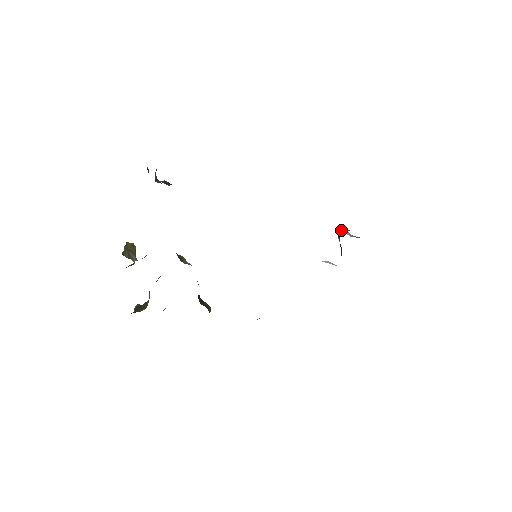
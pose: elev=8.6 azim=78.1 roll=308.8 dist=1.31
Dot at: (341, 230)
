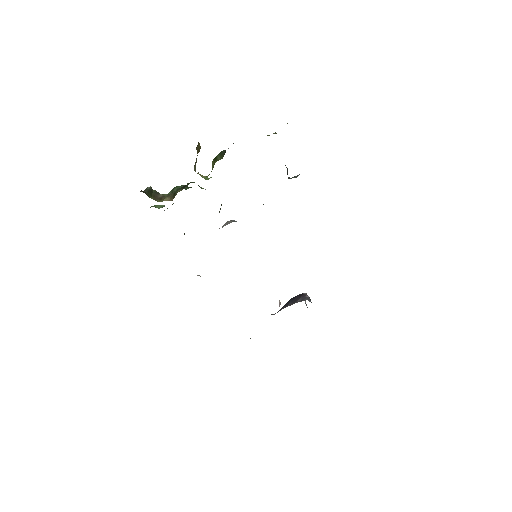
Dot at: (308, 297)
